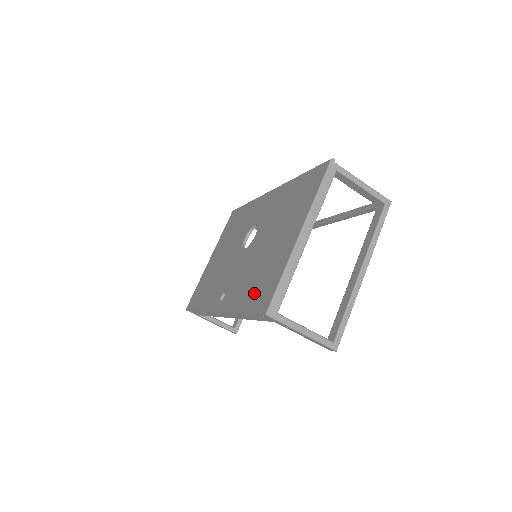
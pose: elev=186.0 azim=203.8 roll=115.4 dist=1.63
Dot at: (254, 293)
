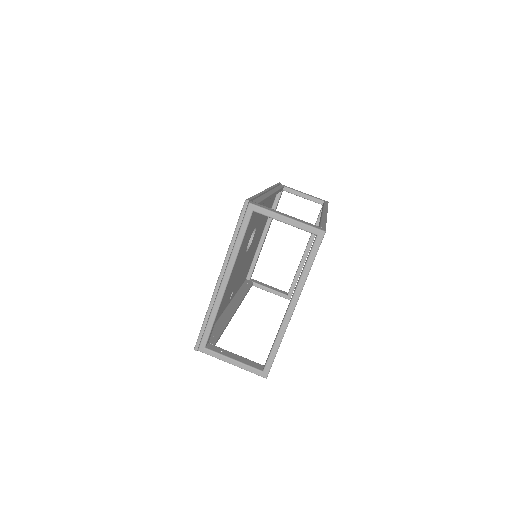
Dot at: occluded
